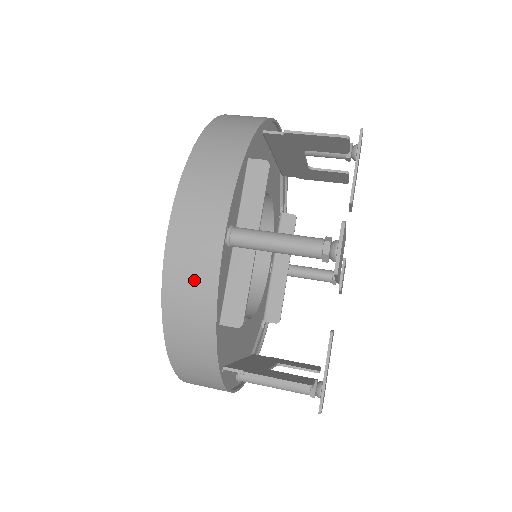
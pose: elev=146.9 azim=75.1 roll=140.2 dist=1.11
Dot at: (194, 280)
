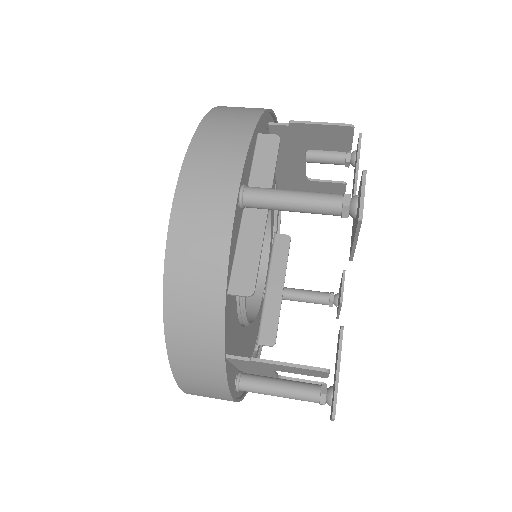
Dot at: (204, 234)
